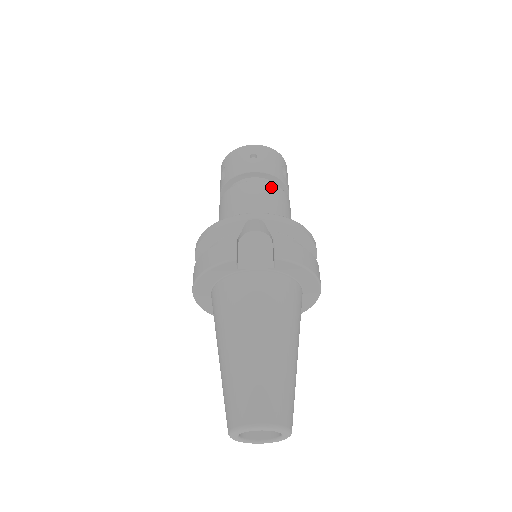
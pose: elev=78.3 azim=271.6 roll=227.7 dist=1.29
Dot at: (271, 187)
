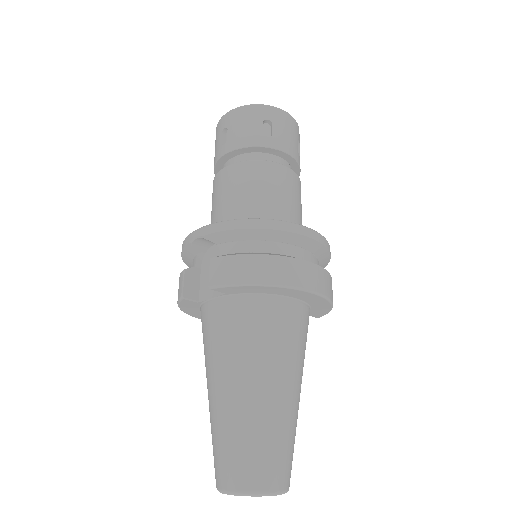
Dot at: (240, 168)
